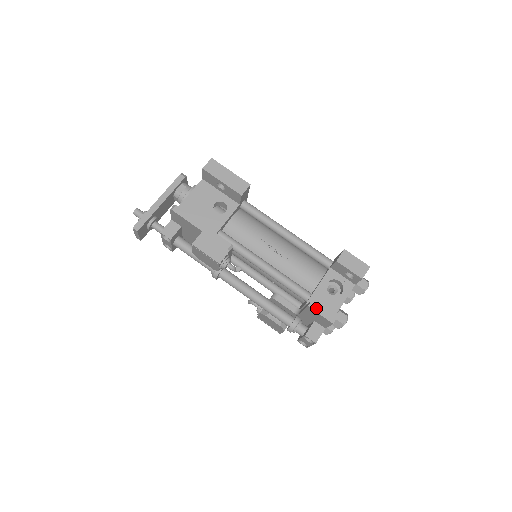
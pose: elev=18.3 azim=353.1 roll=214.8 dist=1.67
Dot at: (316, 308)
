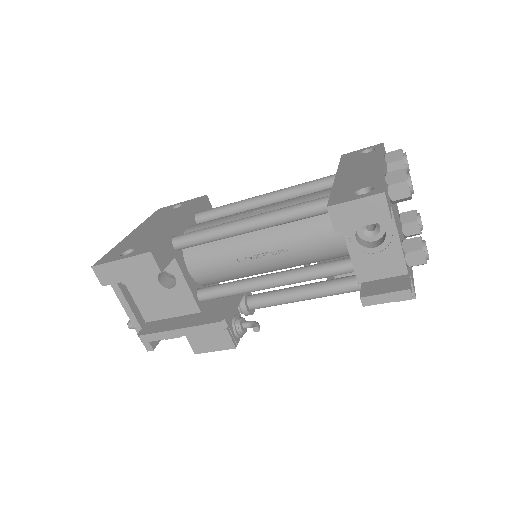
Dot at: (374, 301)
